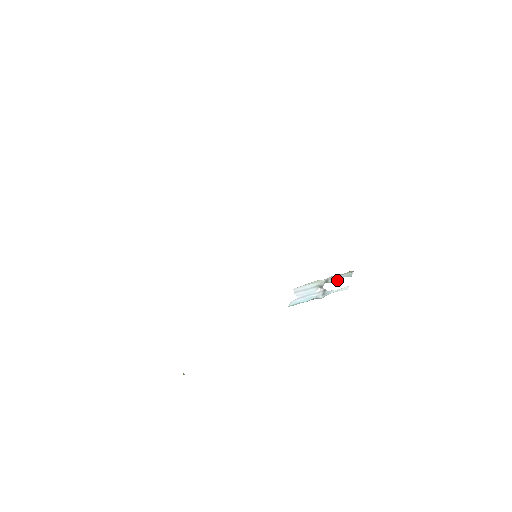
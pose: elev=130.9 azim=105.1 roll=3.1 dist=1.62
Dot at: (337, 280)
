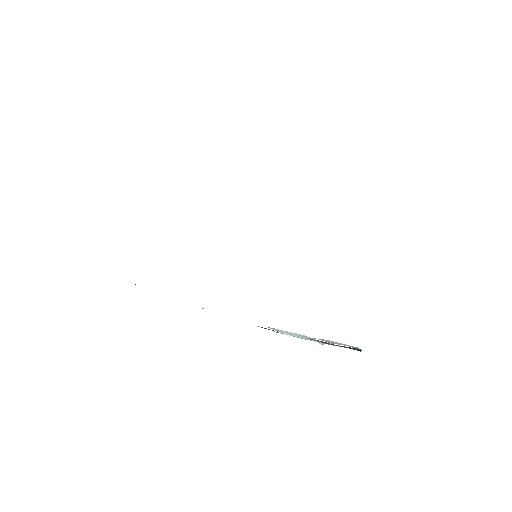
Dot at: (335, 343)
